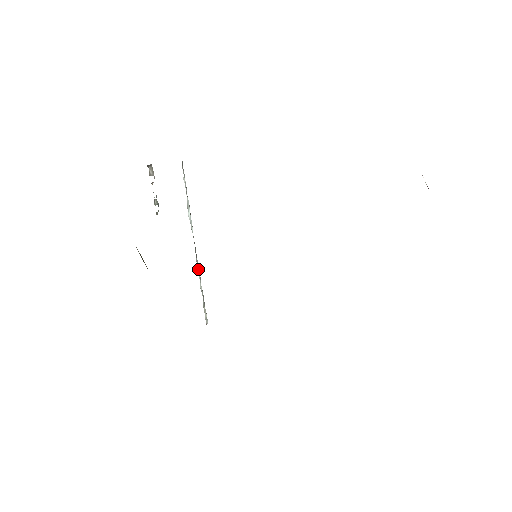
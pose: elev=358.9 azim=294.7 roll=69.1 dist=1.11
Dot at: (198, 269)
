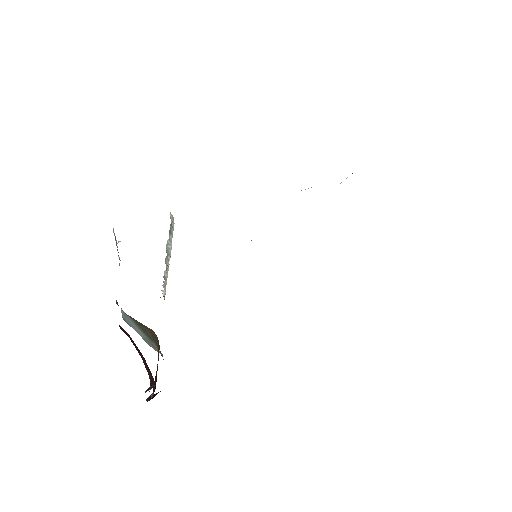
Dot at: (167, 275)
